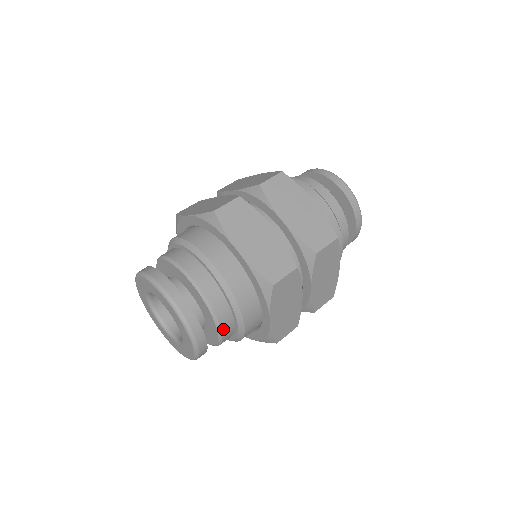
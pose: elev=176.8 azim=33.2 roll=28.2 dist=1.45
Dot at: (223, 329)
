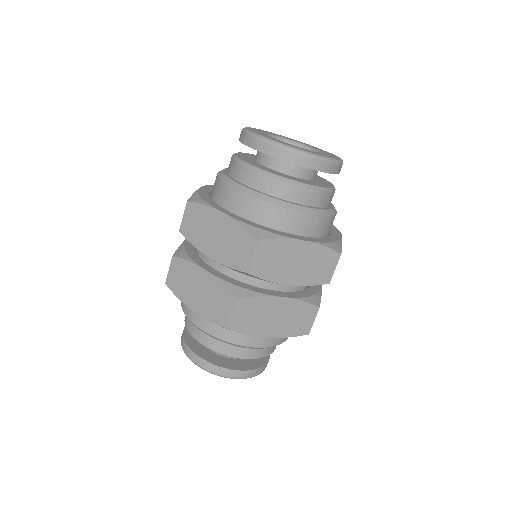
Dot at: occluded
